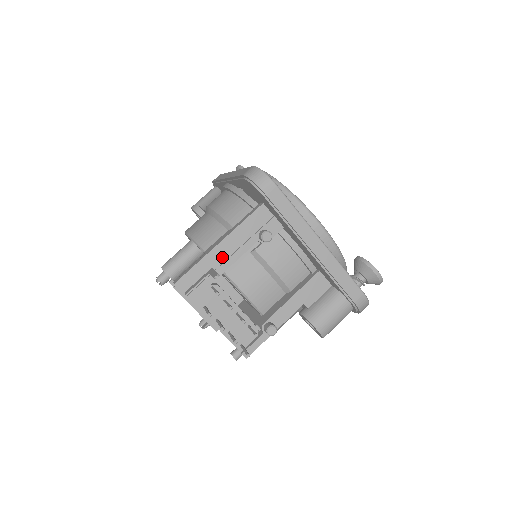
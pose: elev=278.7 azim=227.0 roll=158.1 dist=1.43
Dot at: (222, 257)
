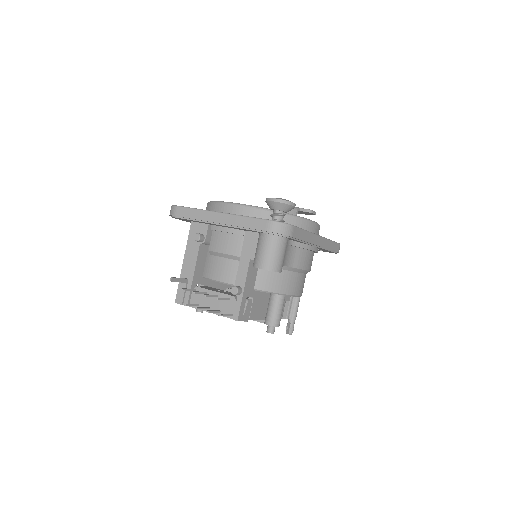
Dot at: (189, 269)
